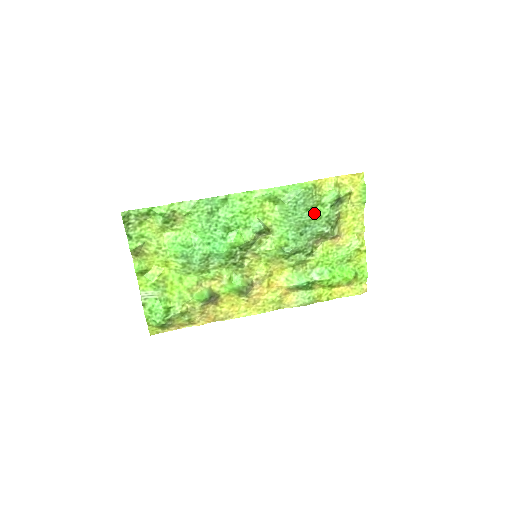
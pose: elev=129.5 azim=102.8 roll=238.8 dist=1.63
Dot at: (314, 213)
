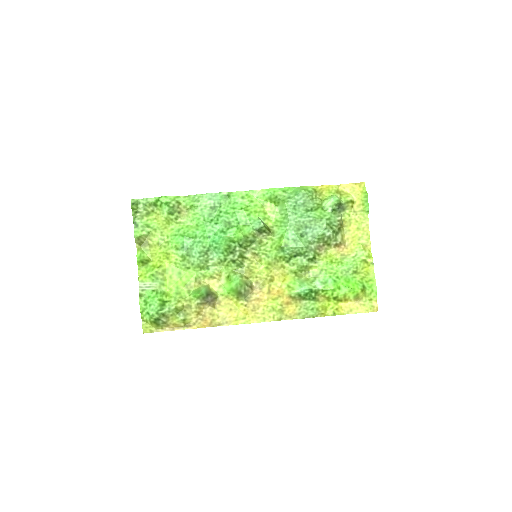
Dot at: (314, 215)
